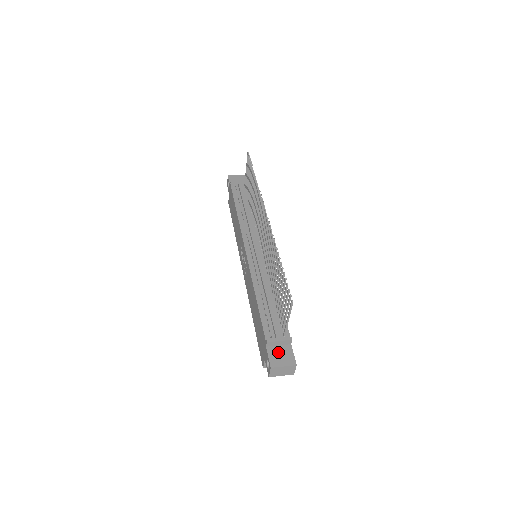
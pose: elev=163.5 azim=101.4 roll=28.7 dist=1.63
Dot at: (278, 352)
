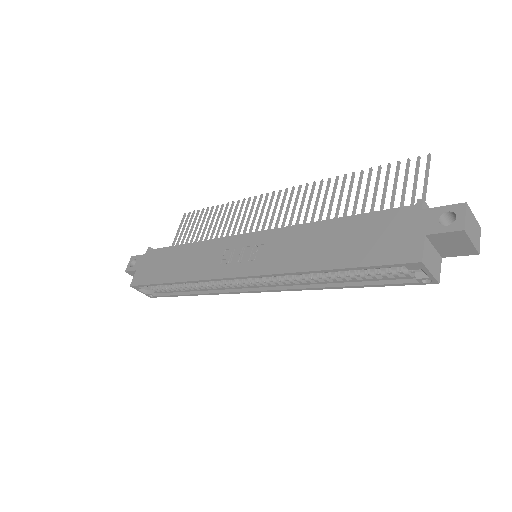
Dot at: occluded
